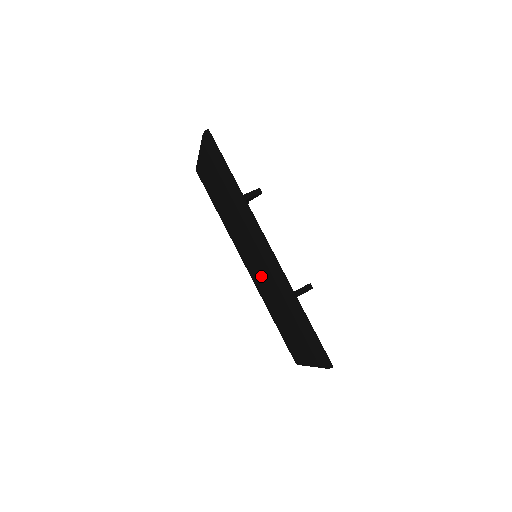
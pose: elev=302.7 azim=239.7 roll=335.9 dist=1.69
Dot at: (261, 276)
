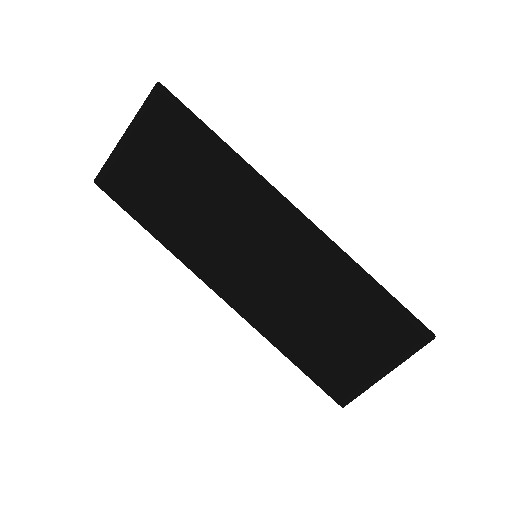
Dot at: (278, 276)
